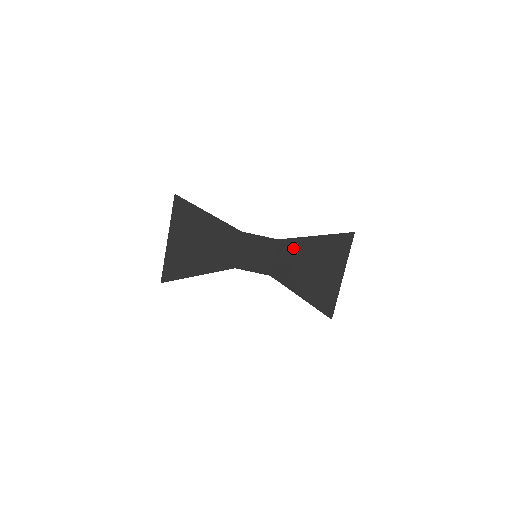
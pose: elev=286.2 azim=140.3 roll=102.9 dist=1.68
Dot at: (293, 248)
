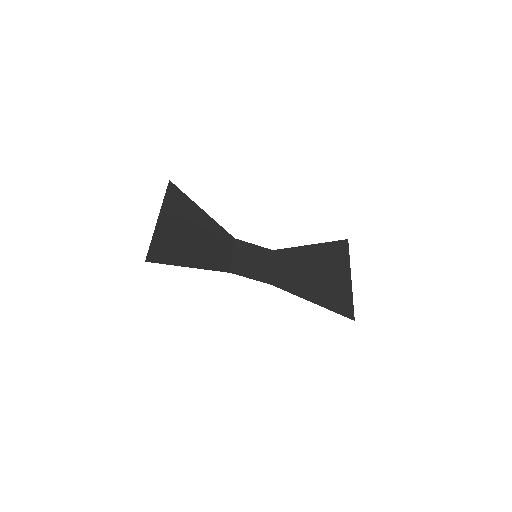
Dot at: (291, 256)
